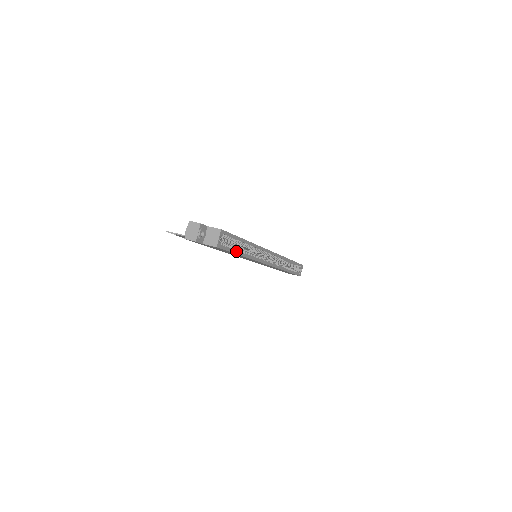
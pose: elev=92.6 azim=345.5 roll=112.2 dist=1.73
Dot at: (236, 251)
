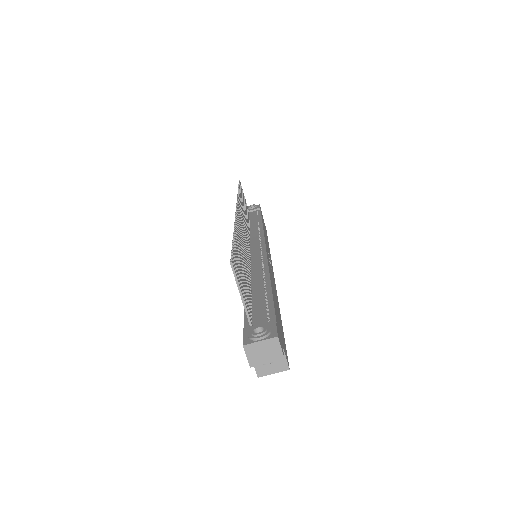
Dot at: occluded
